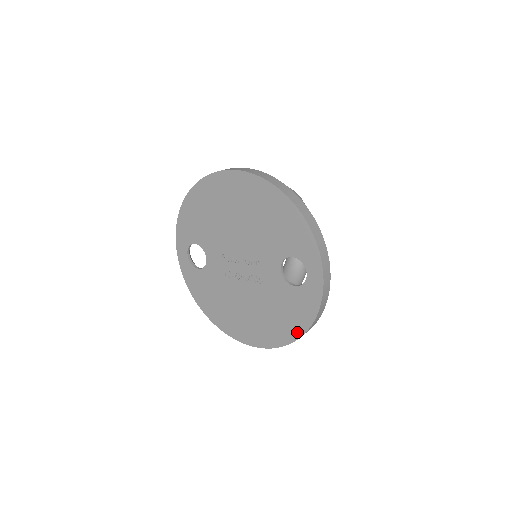
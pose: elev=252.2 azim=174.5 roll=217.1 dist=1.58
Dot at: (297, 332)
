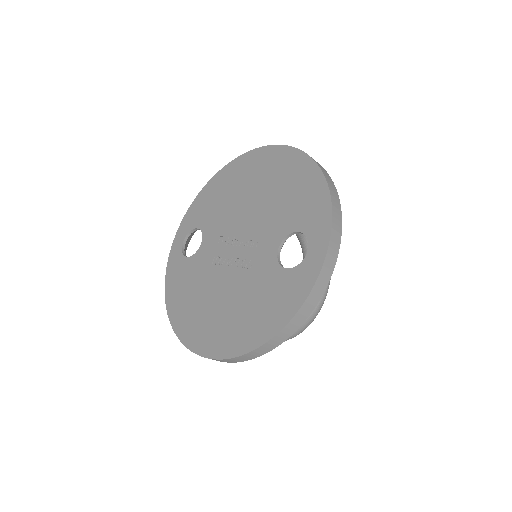
Dot at: (267, 333)
